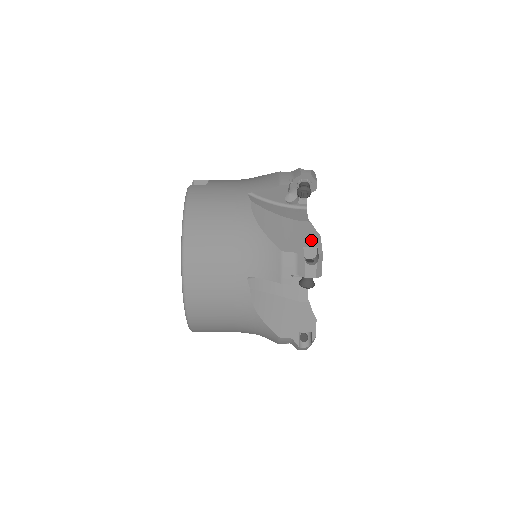
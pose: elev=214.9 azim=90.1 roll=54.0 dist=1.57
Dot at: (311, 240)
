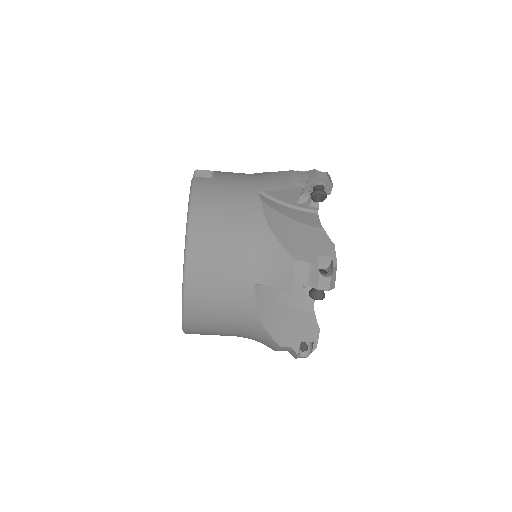
Dot at: (325, 249)
